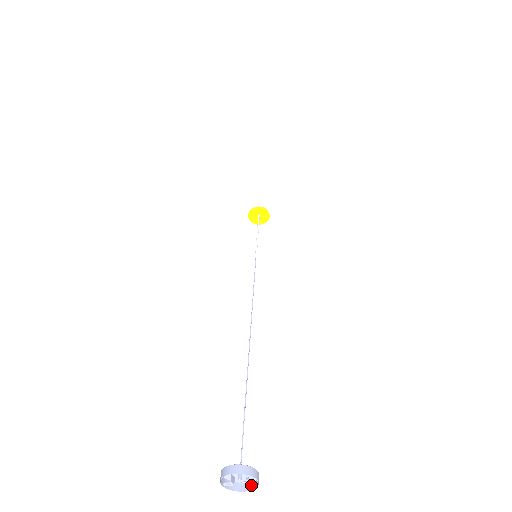
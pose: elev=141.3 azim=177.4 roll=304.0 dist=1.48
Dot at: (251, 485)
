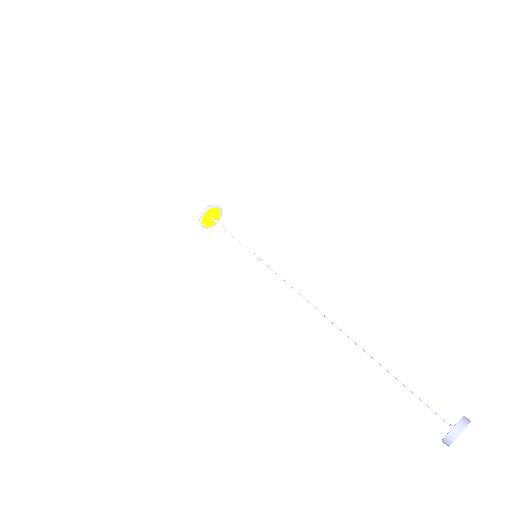
Dot at: occluded
